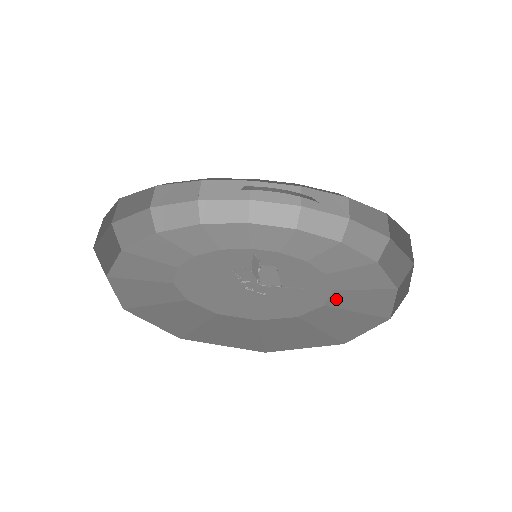
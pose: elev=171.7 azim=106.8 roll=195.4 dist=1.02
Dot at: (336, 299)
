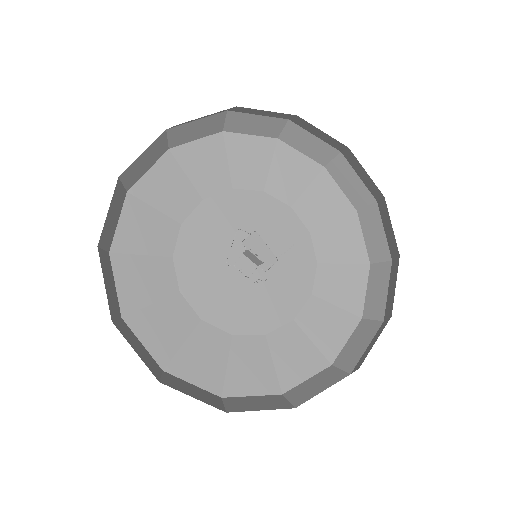
Dot at: (321, 249)
